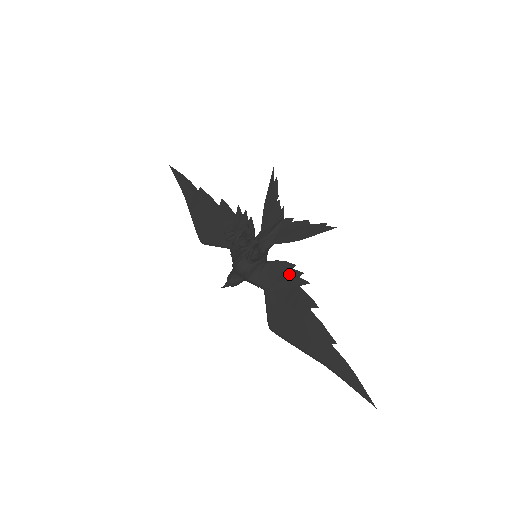
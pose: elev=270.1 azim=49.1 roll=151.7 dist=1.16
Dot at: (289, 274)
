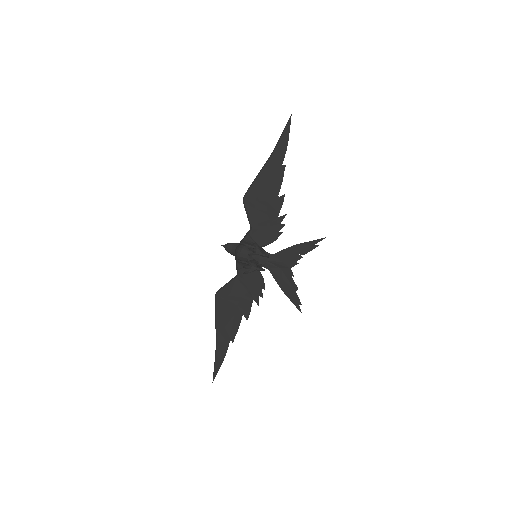
Dot at: (257, 288)
